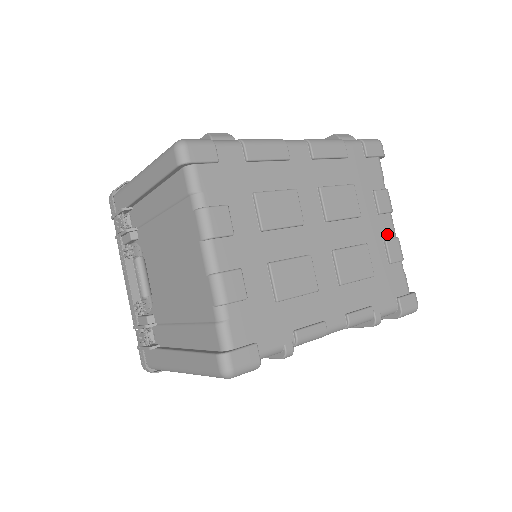
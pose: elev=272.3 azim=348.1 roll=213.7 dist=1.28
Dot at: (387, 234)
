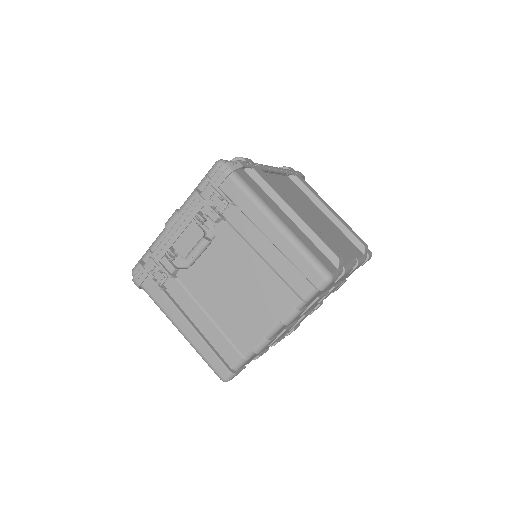
Dot at: occluded
